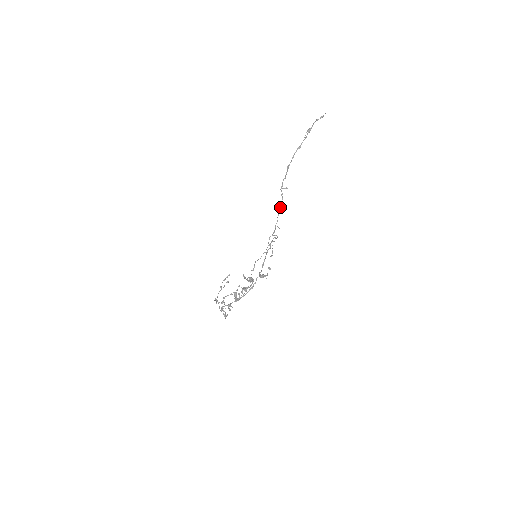
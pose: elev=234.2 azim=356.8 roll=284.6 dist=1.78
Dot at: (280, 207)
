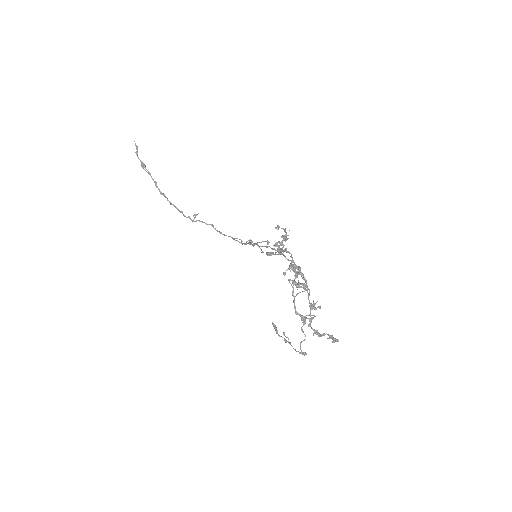
Dot at: occluded
